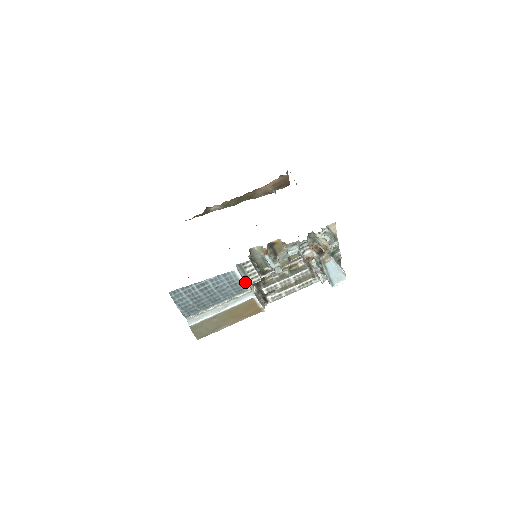
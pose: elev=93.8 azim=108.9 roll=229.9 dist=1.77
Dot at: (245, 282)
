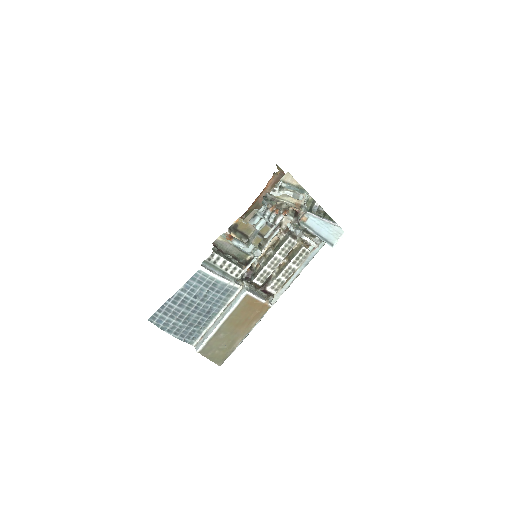
Dot at: (224, 279)
